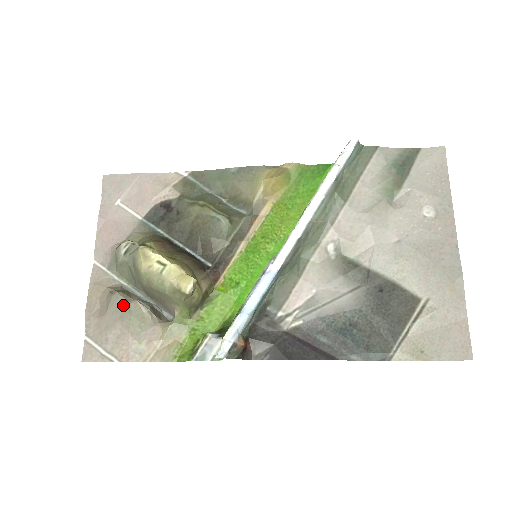
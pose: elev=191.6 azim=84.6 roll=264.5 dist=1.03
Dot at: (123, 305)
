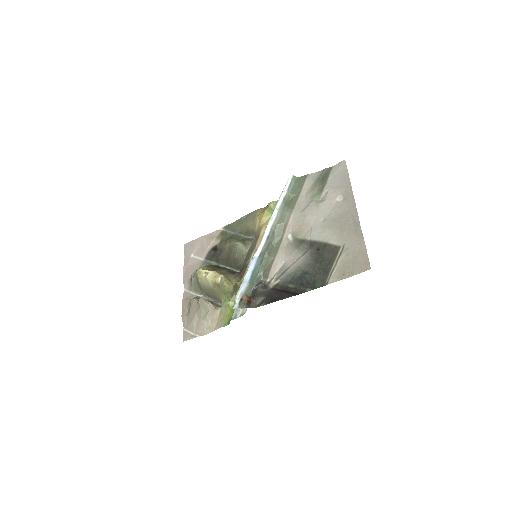
Dot at: (196, 304)
